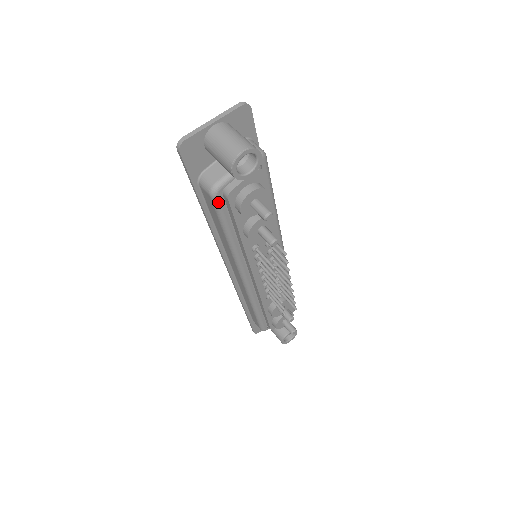
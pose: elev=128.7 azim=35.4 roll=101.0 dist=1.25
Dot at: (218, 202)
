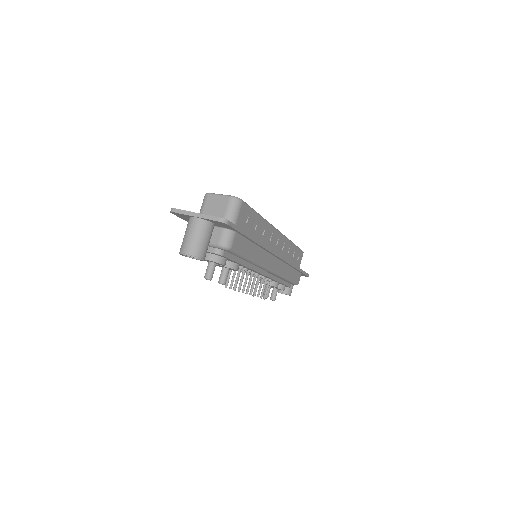
Dot at: occluded
